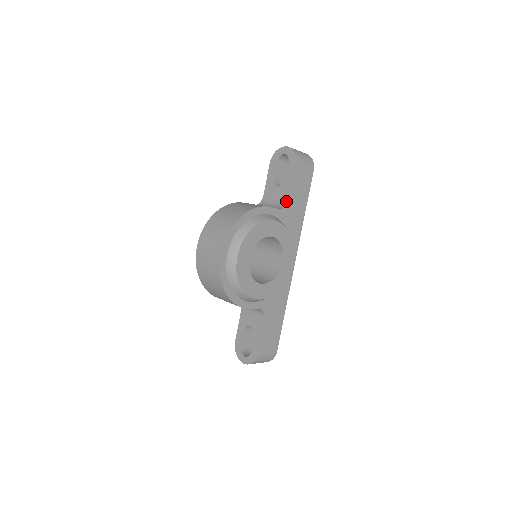
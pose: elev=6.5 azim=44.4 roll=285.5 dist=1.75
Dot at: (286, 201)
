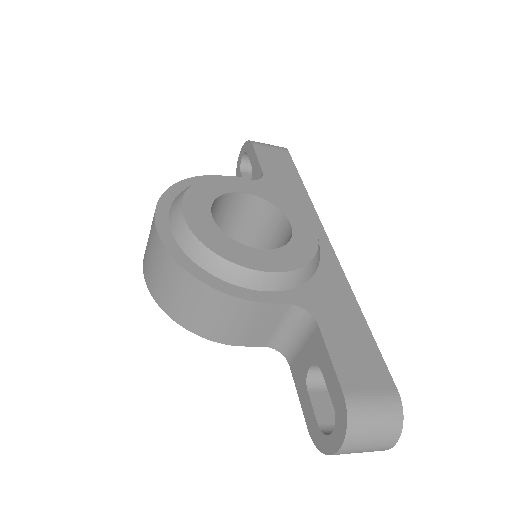
Dot at: (261, 177)
